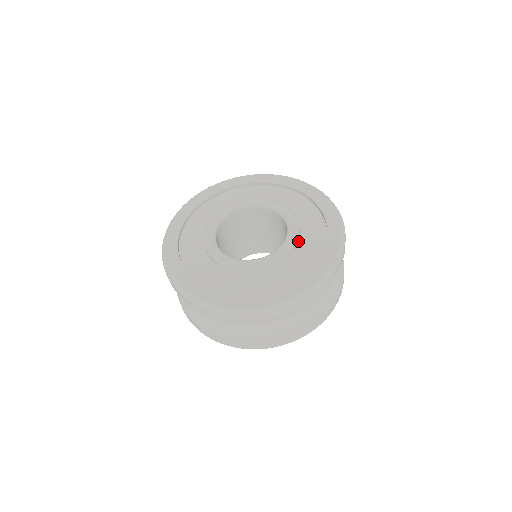
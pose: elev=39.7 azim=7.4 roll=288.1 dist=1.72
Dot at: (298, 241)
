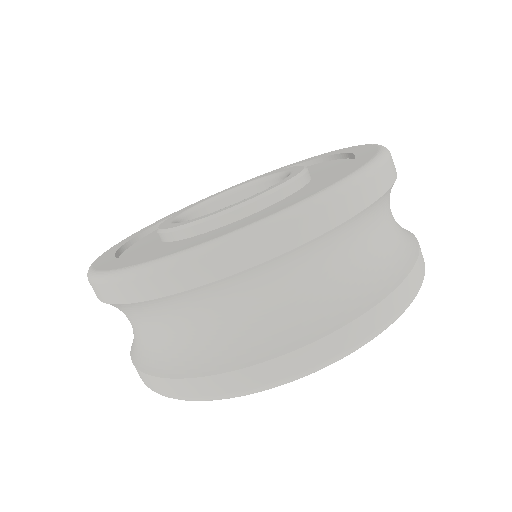
Dot at: occluded
